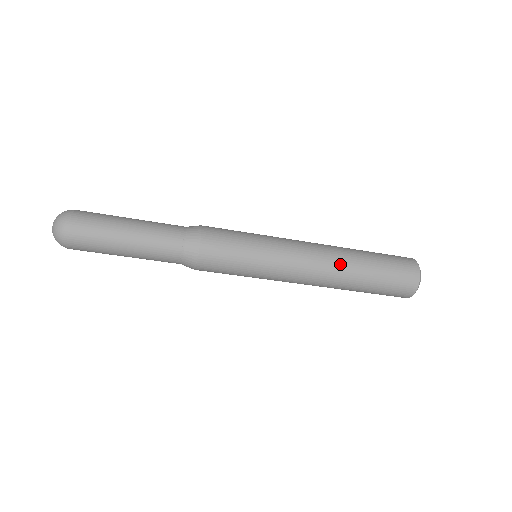
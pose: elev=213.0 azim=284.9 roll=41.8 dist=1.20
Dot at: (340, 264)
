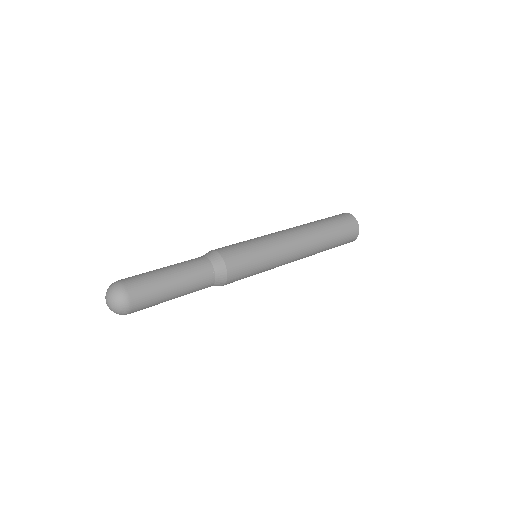
Dot at: (314, 249)
